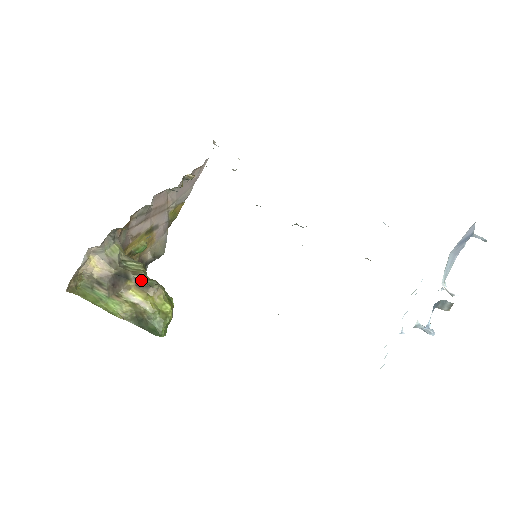
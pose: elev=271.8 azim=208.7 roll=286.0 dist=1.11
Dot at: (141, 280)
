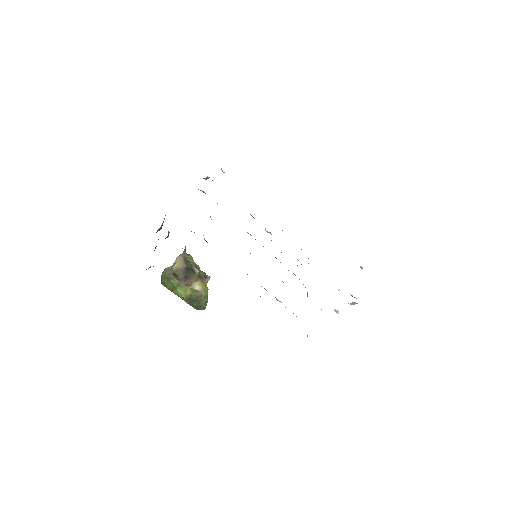
Dot at: (200, 273)
